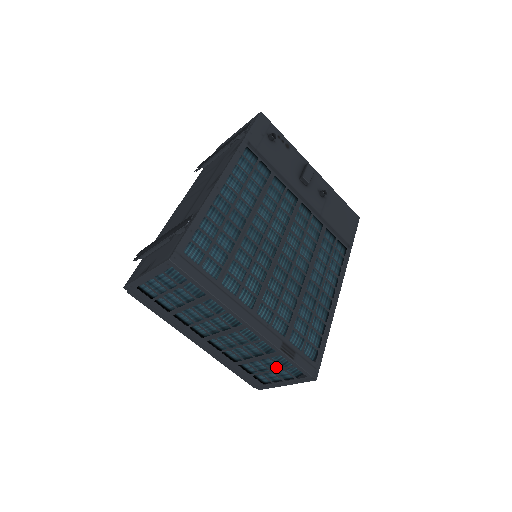
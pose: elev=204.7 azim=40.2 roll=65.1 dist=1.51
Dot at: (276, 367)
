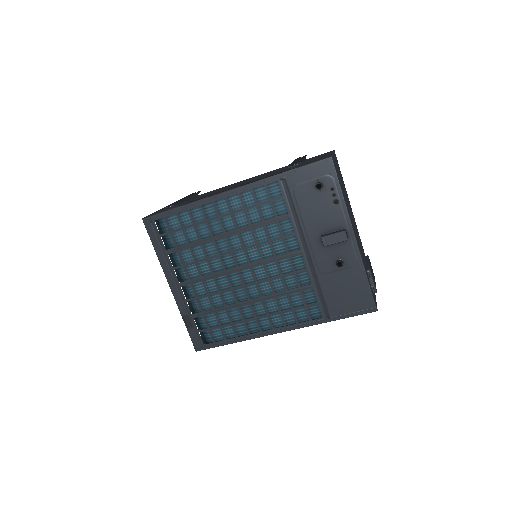
Dot at: occluded
